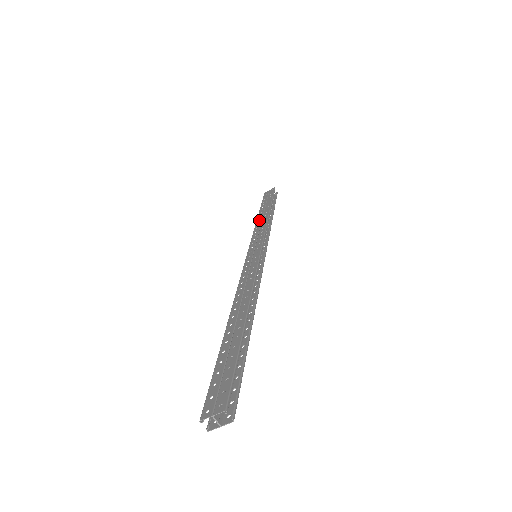
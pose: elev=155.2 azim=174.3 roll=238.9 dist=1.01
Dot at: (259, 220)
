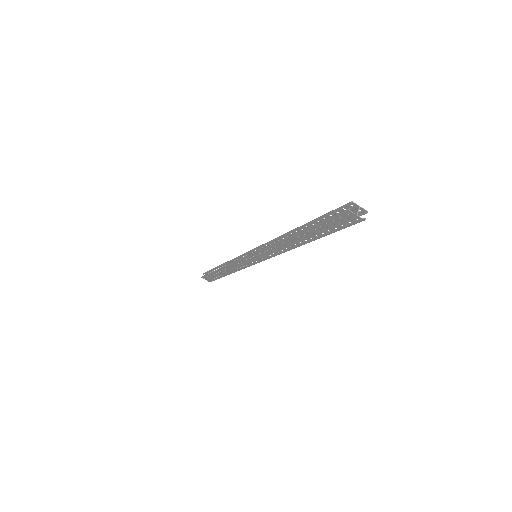
Dot at: occluded
